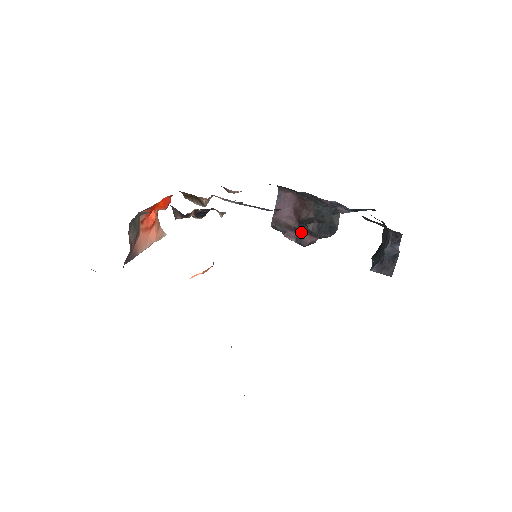
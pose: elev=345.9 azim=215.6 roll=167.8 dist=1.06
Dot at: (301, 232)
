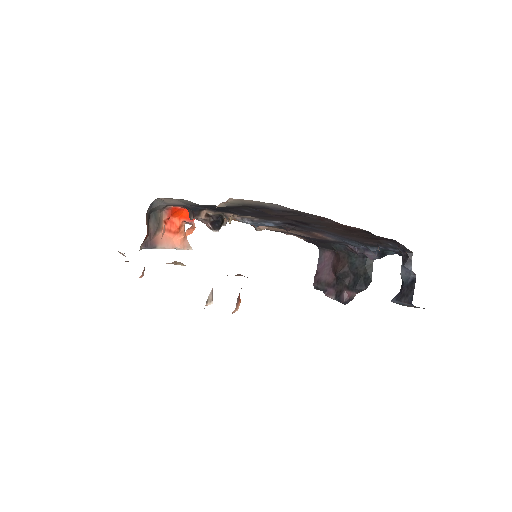
Dot at: (339, 288)
